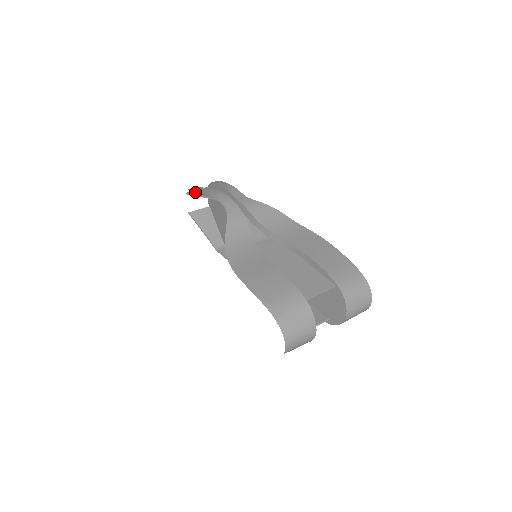
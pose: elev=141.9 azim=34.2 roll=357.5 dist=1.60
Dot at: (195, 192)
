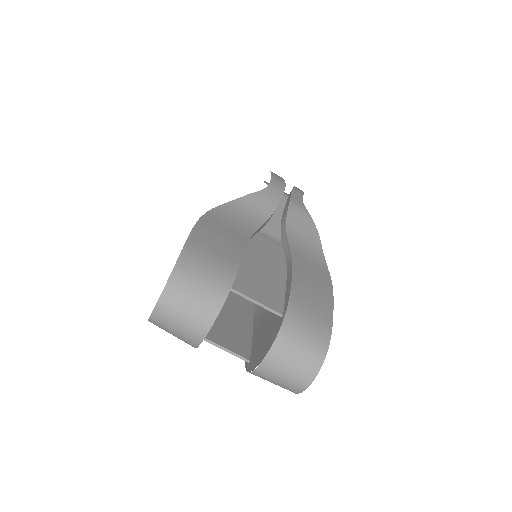
Dot at: occluded
